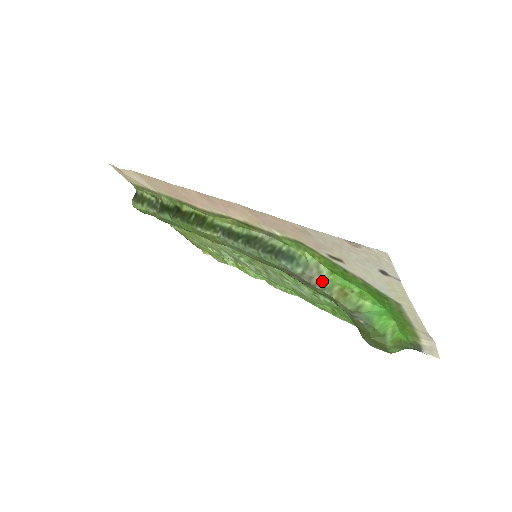
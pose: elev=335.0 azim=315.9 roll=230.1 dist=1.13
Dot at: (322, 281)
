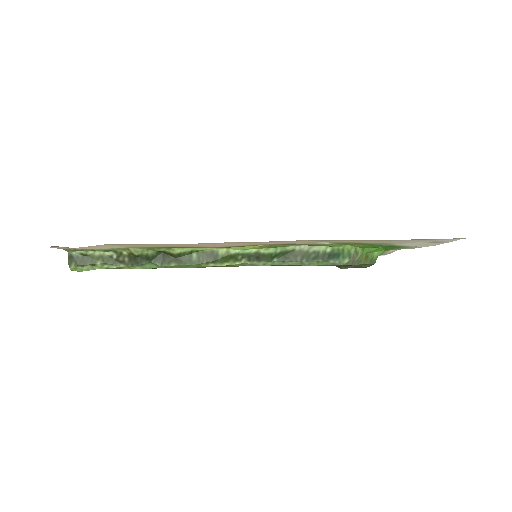
Dot at: (359, 258)
